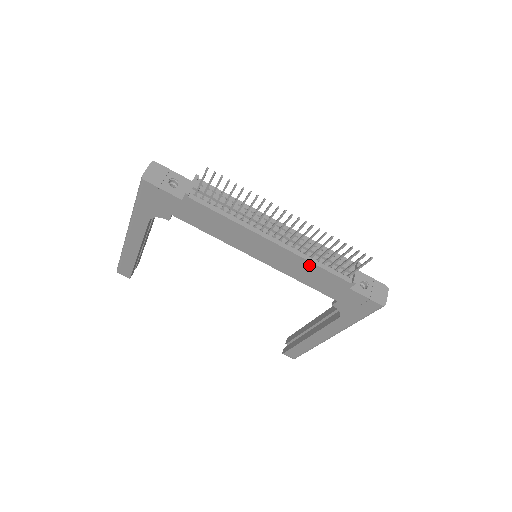
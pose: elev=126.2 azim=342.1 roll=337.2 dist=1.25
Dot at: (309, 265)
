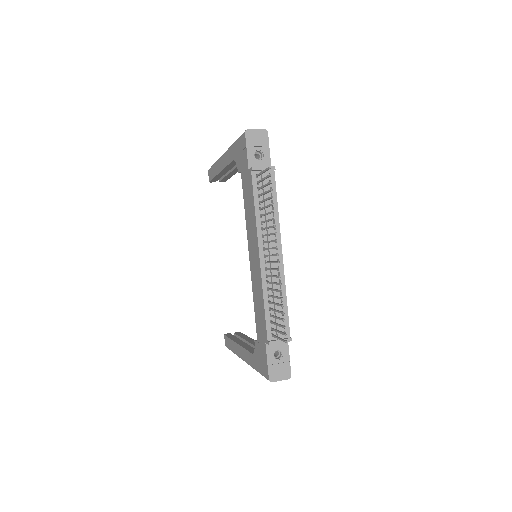
Dot at: (262, 298)
